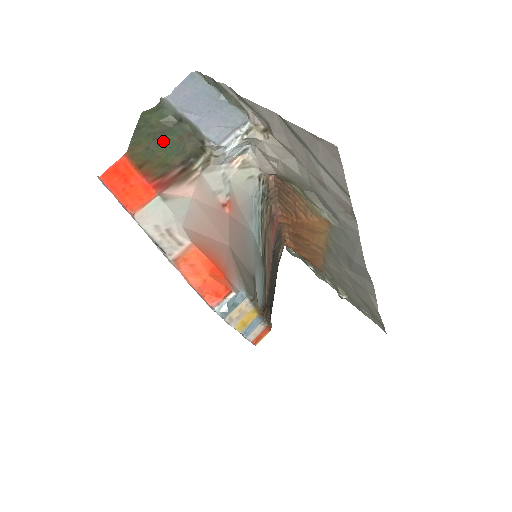
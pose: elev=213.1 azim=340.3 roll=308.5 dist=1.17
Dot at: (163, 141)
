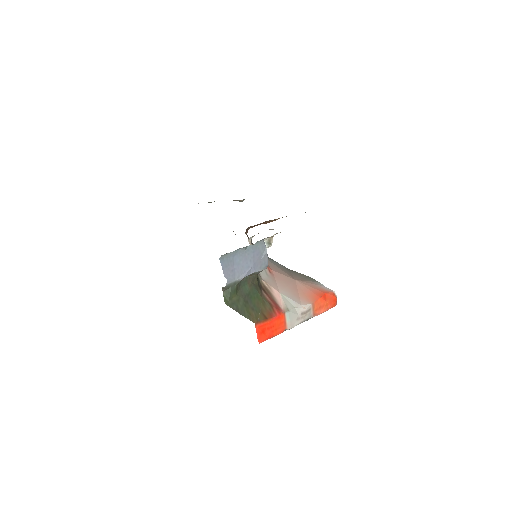
Dot at: (249, 297)
